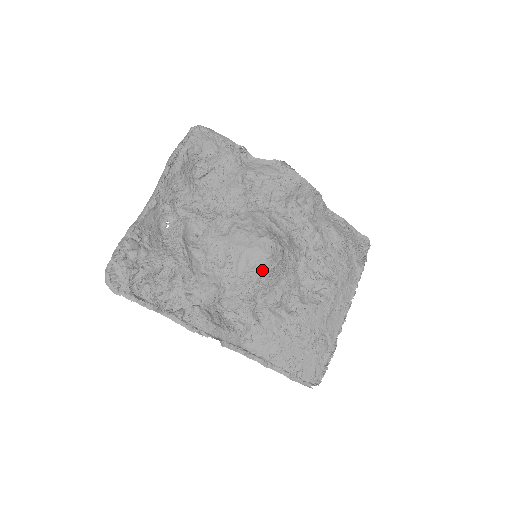
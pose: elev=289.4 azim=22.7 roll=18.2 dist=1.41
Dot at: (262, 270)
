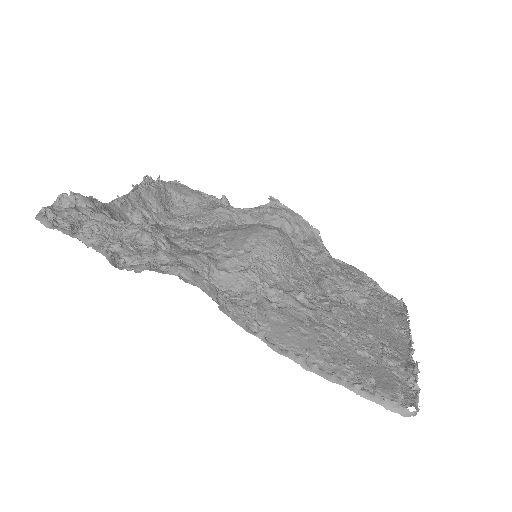
Dot at: (268, 243)
